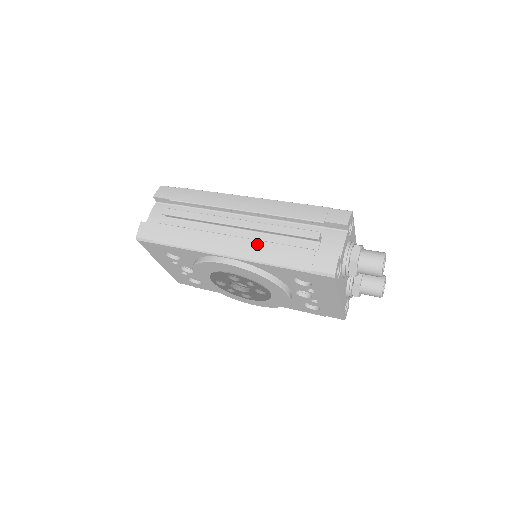
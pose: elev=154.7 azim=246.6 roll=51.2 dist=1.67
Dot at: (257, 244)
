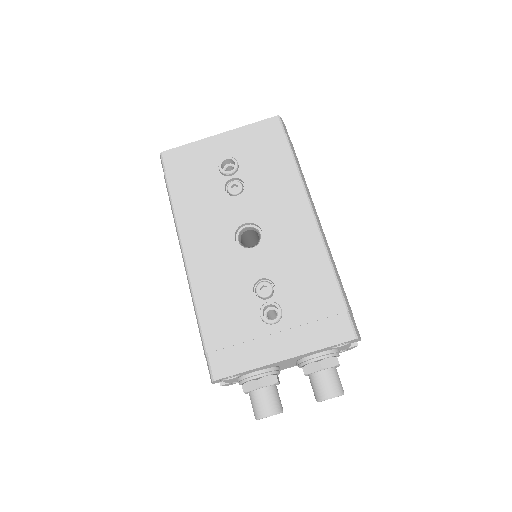
Dot at: occluded
